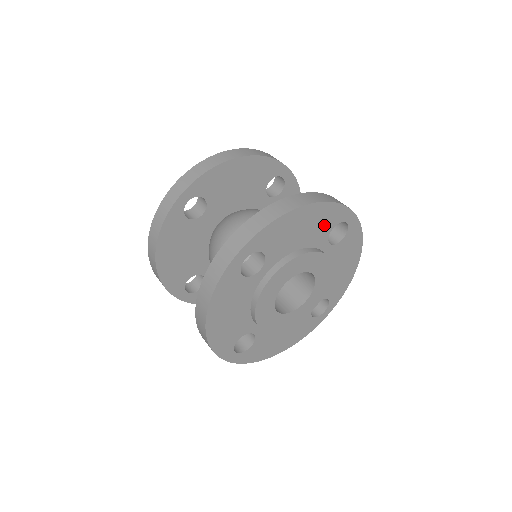
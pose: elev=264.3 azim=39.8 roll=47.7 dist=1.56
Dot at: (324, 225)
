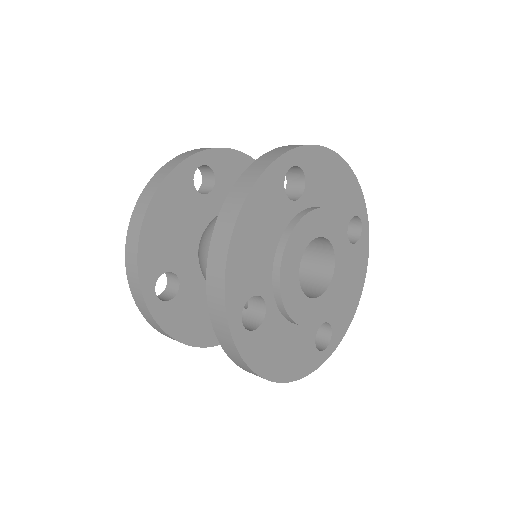
Dot at: (348, 204)
